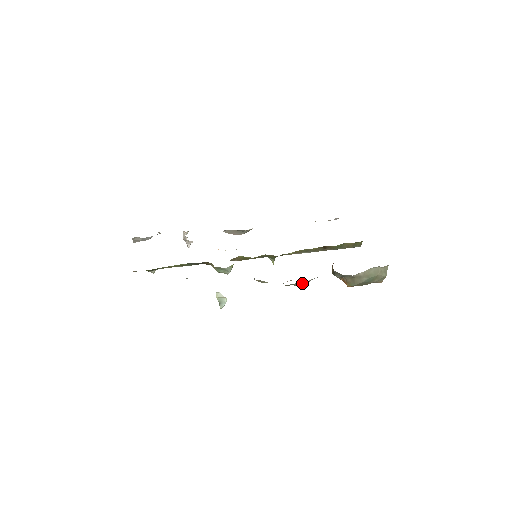
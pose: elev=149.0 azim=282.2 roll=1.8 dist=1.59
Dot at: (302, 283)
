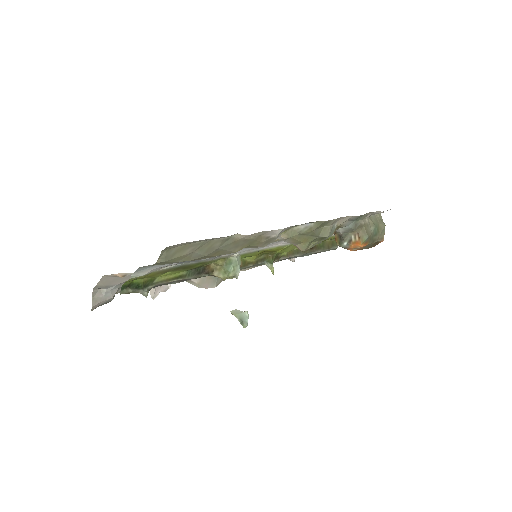
Dot at: (327, 228)
